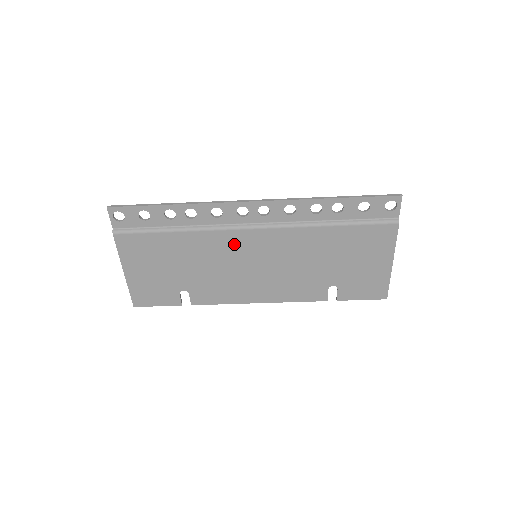
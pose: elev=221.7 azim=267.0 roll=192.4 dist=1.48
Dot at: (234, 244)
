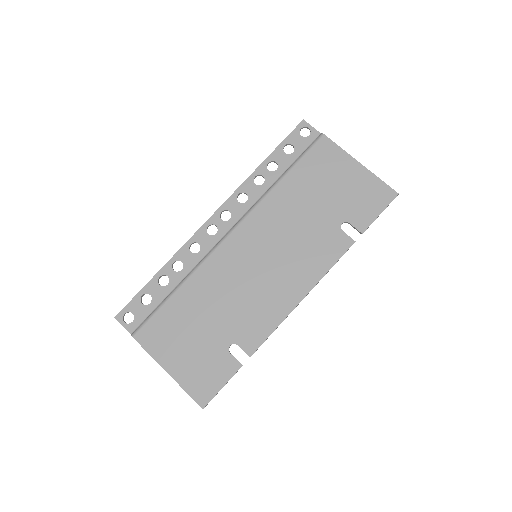
Dot at: (229, 260)
